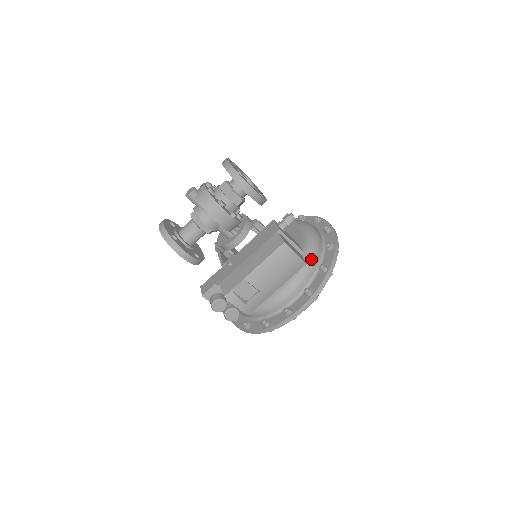
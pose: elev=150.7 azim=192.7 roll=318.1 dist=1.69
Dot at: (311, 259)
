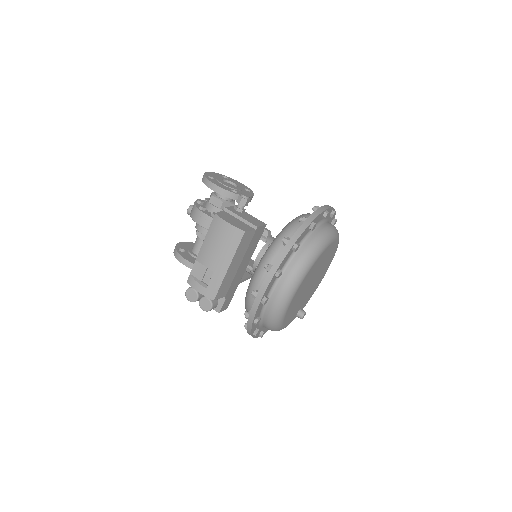
Dot at: (281, 237)
